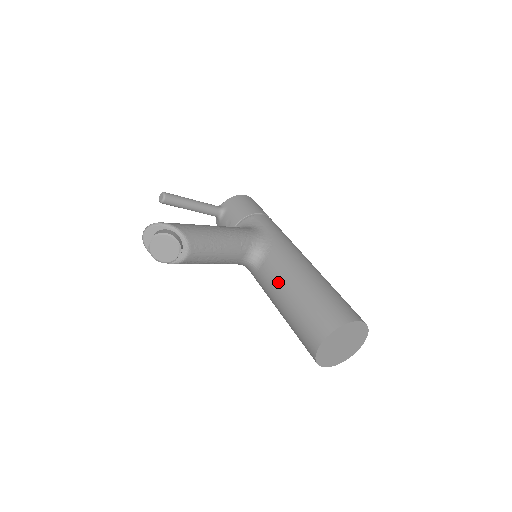
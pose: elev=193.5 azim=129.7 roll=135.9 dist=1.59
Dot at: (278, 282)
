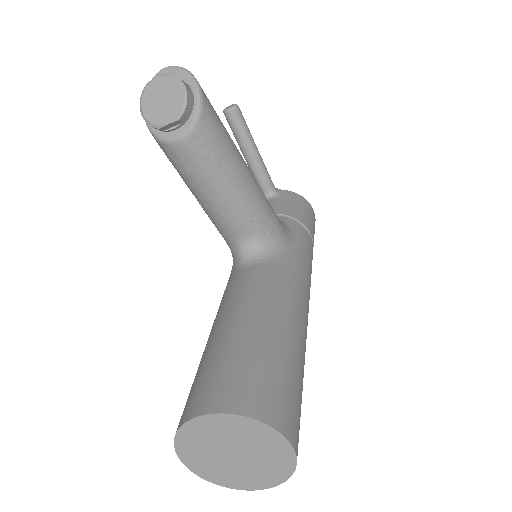
Dot at: (246, 296)
